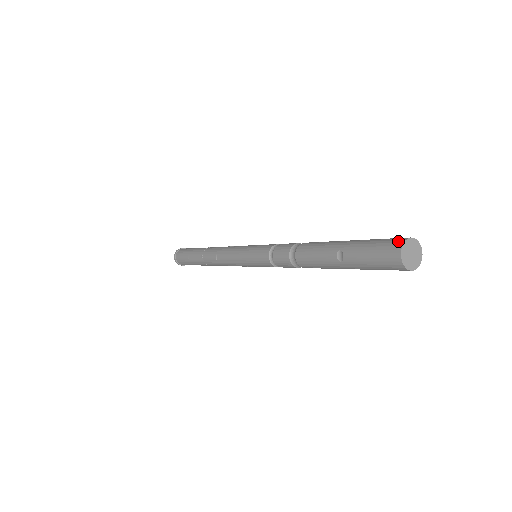
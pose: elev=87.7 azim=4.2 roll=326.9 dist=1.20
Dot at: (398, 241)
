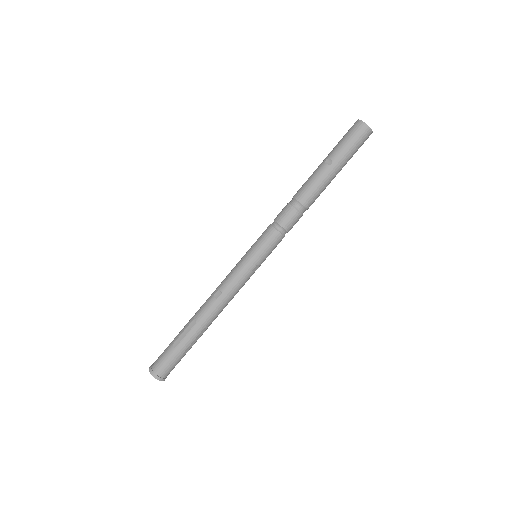
Dot at: (354, 123)
